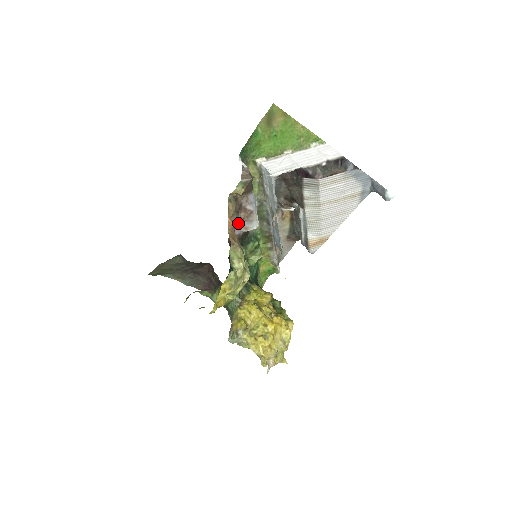
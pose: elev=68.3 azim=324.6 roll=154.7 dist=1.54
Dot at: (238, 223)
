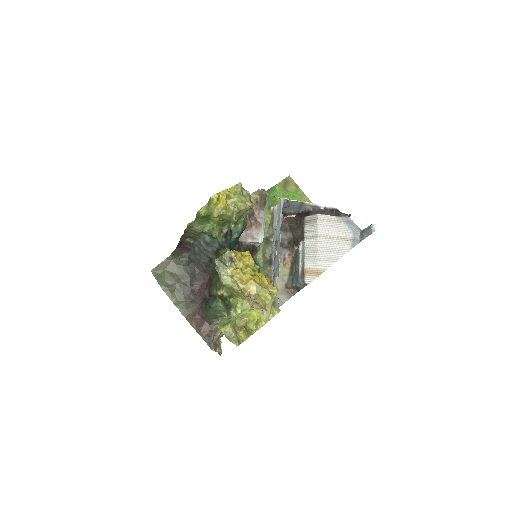
Dot at: (248, 222)
